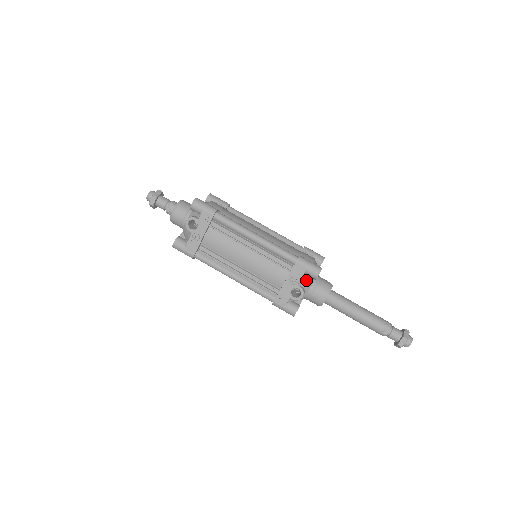
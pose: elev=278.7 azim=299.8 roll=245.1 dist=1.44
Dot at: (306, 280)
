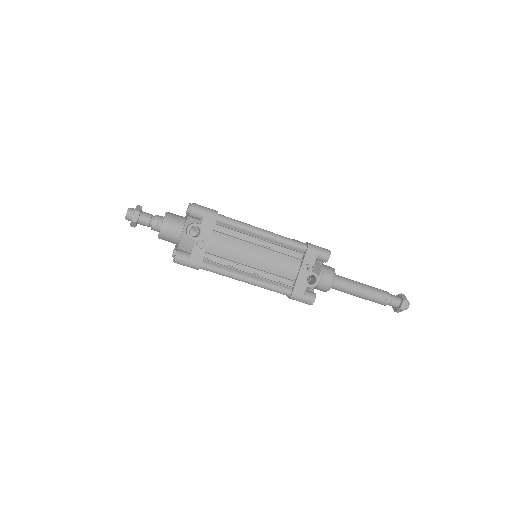
Dot at: (317, 265)
